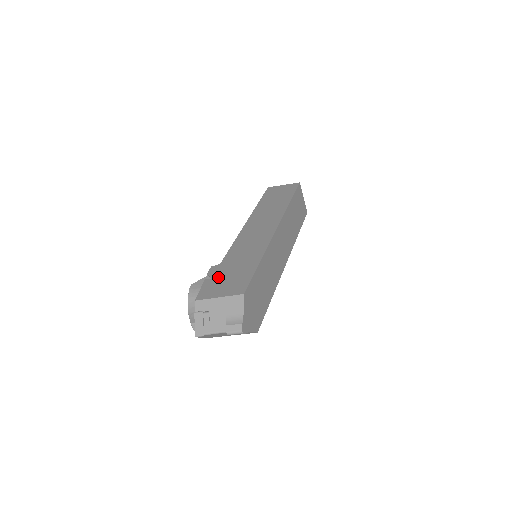
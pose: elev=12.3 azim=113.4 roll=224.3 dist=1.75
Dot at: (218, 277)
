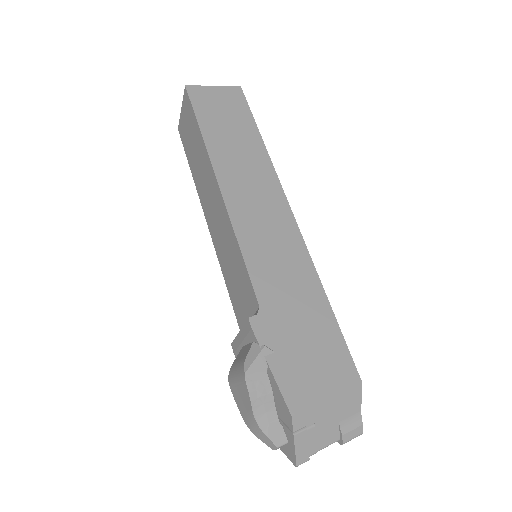
Dot at: (287, 348)
